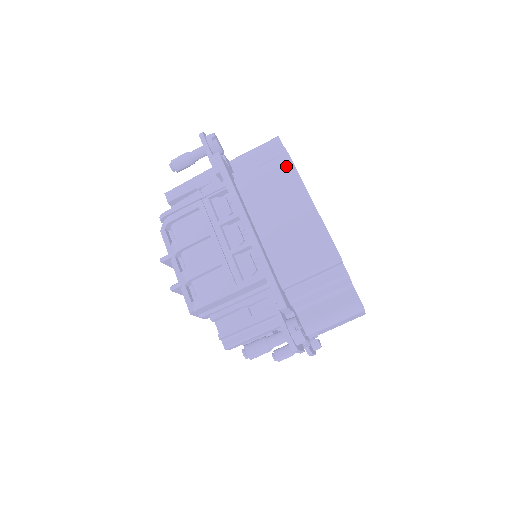
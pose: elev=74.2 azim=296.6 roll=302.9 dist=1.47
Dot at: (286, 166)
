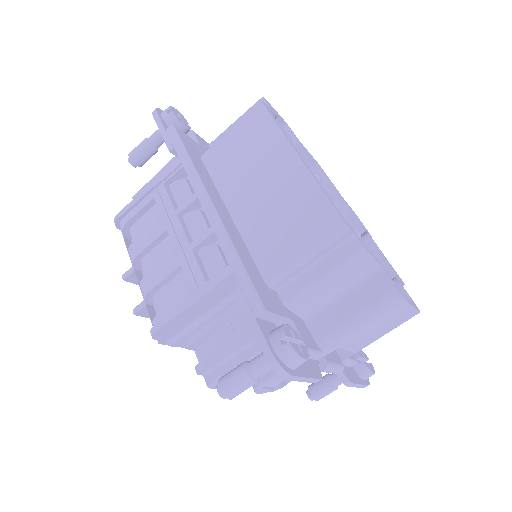
Dot at: (260, 120)
